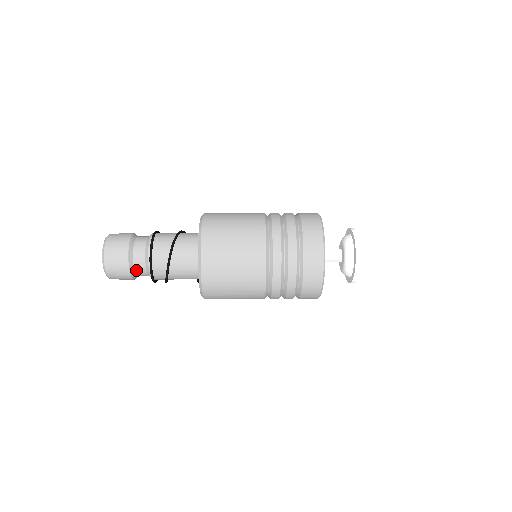
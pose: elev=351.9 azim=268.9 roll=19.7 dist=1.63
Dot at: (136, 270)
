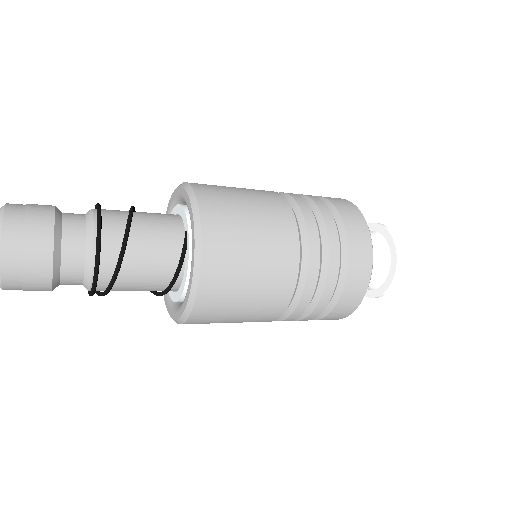
Dot at: (65, 230)
